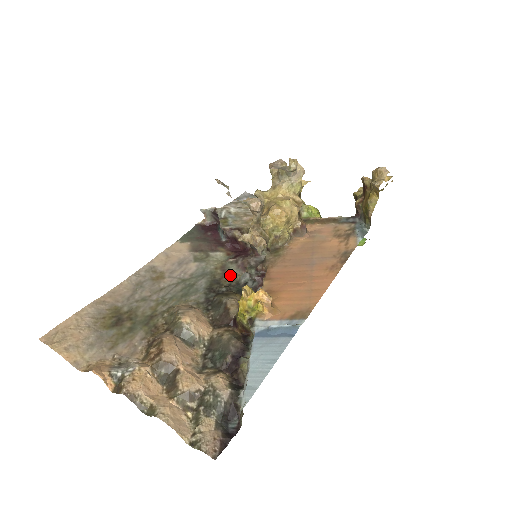
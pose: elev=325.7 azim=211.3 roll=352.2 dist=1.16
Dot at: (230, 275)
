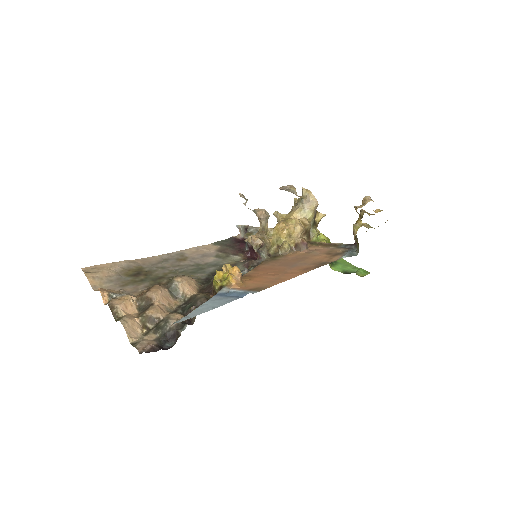
Dot at: occluded
